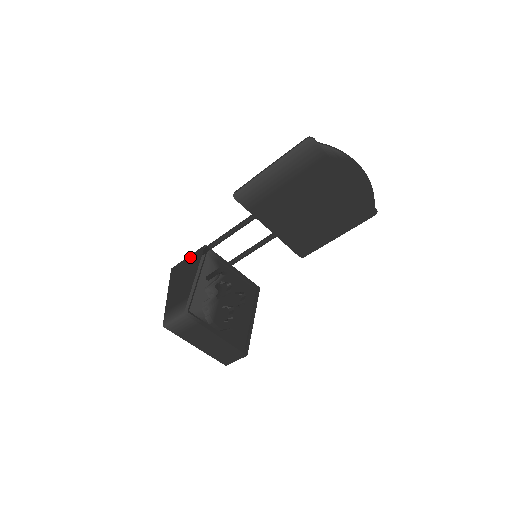
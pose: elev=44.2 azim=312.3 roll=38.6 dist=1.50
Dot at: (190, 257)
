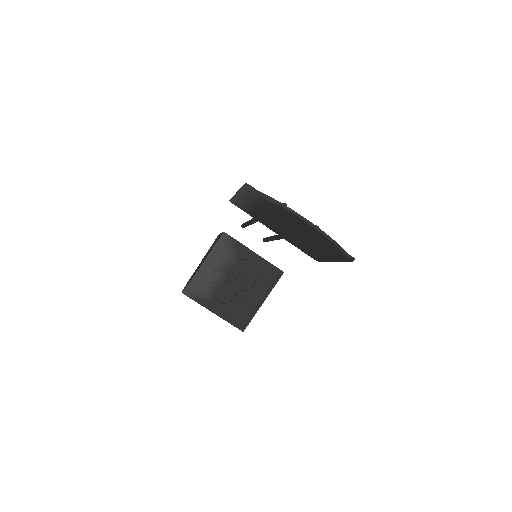
Dot at: occluded
